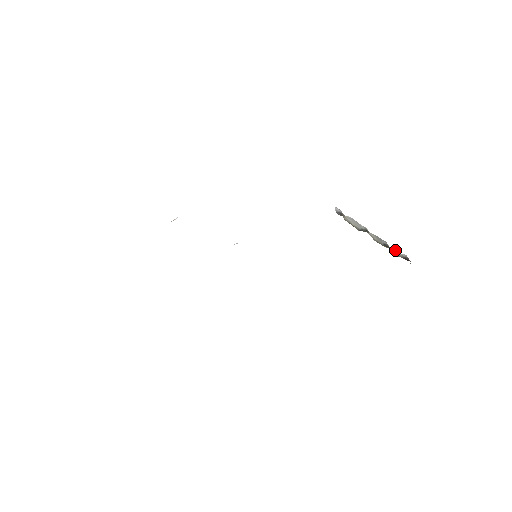
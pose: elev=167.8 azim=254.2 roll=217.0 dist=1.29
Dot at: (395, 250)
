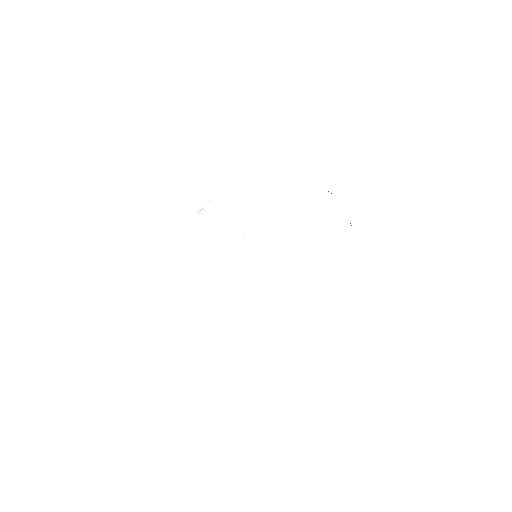
Dot at: occluded
